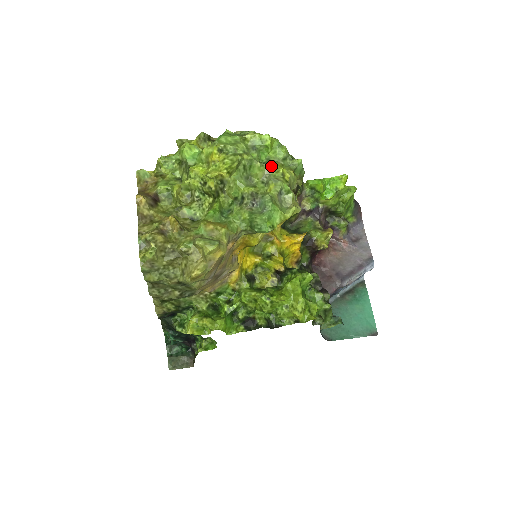
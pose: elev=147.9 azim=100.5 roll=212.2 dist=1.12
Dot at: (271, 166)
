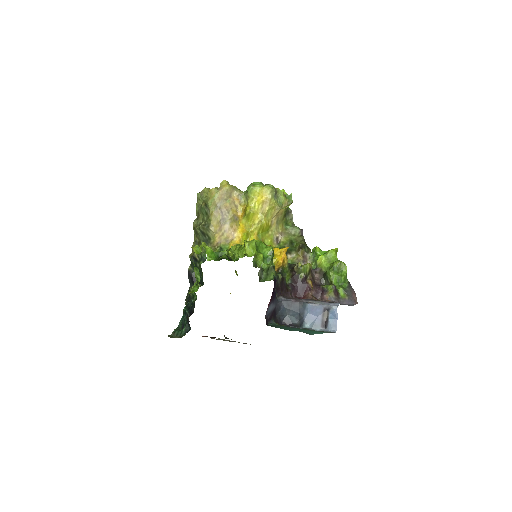
Dot at: occluded
